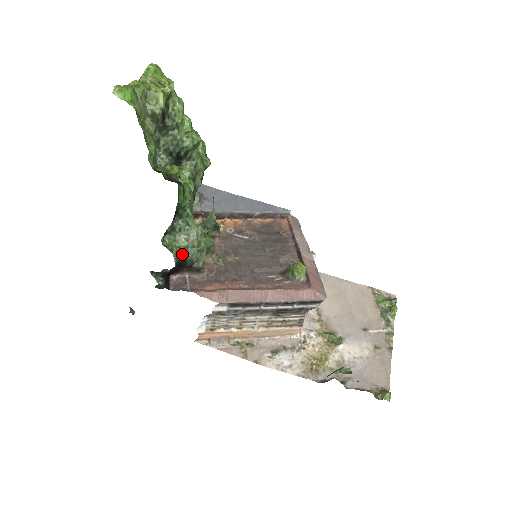
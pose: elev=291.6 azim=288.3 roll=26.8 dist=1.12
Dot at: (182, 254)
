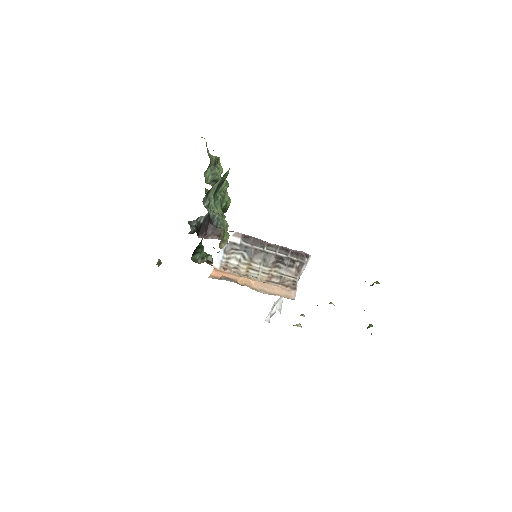
Dot at: (213, 211)
